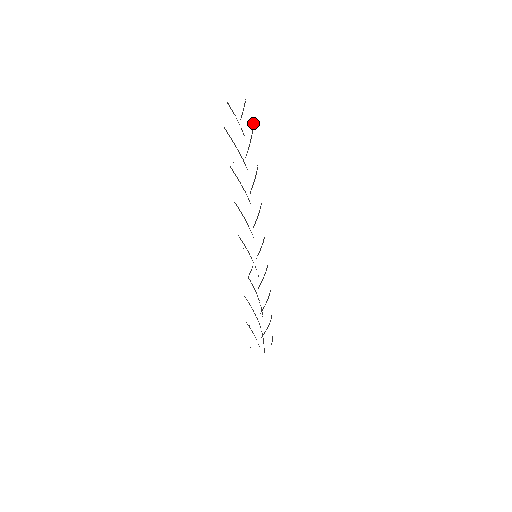
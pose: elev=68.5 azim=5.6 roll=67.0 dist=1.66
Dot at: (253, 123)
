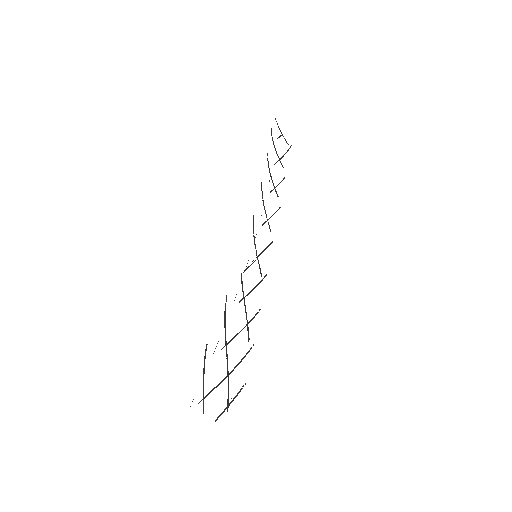
Dot at: (289, 148)
